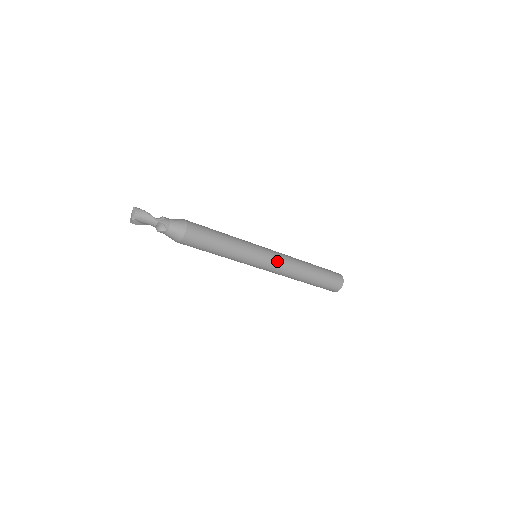
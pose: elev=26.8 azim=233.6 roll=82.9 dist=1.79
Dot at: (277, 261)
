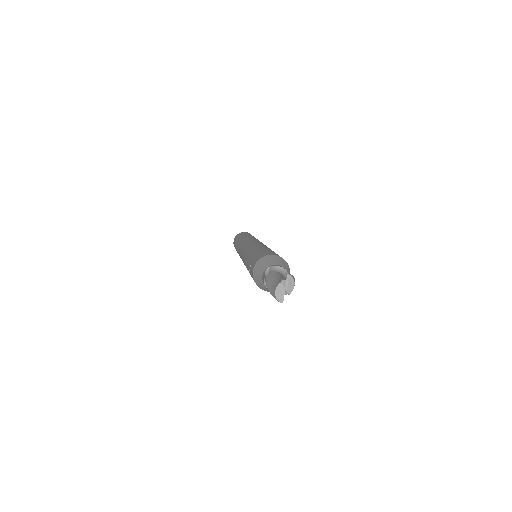
Dot at: occluded
